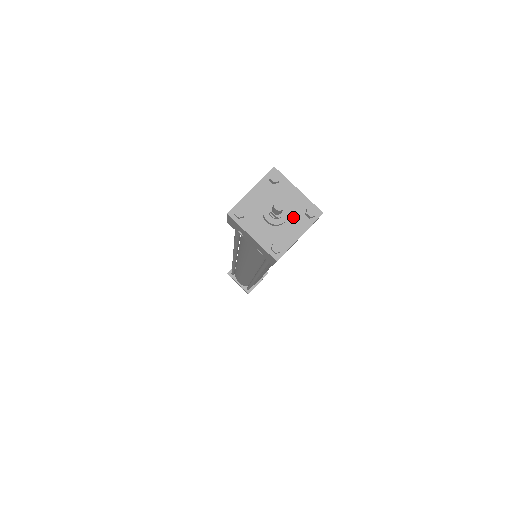
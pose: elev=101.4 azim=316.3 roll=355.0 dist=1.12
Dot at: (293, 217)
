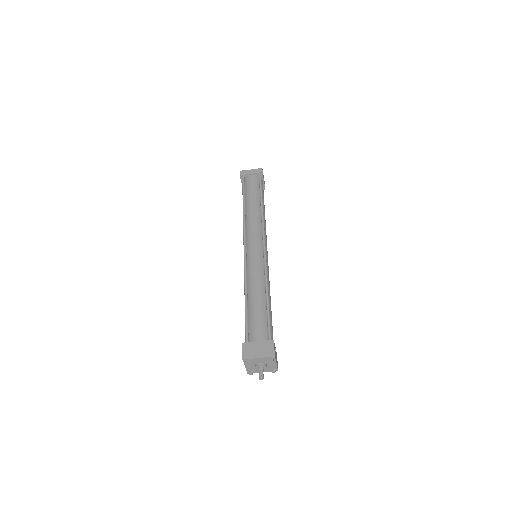
Dot at: (266, 368)
